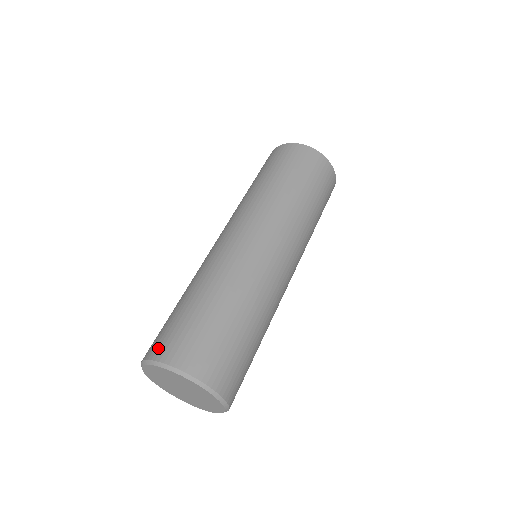
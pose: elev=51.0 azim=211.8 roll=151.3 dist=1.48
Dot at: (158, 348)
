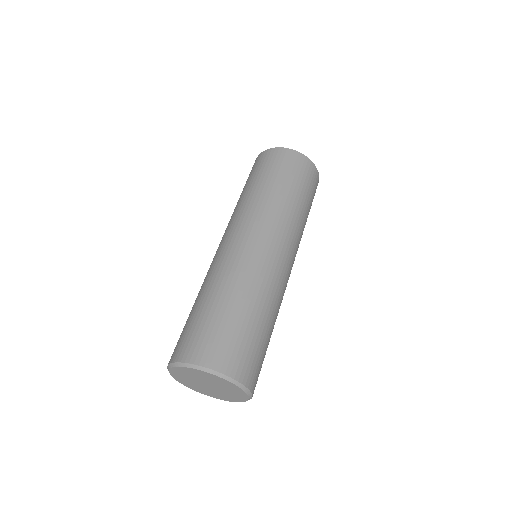
Dot at: (203, 354)
